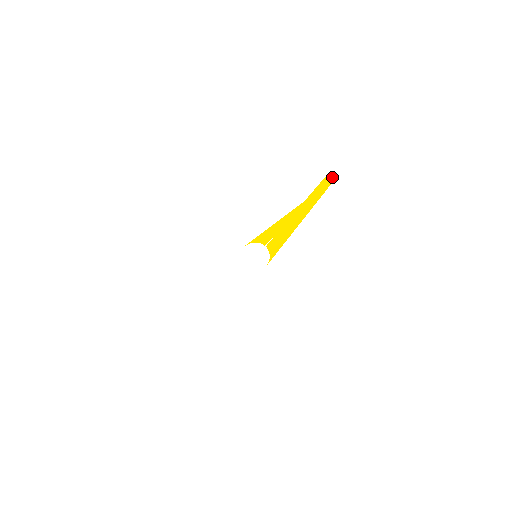
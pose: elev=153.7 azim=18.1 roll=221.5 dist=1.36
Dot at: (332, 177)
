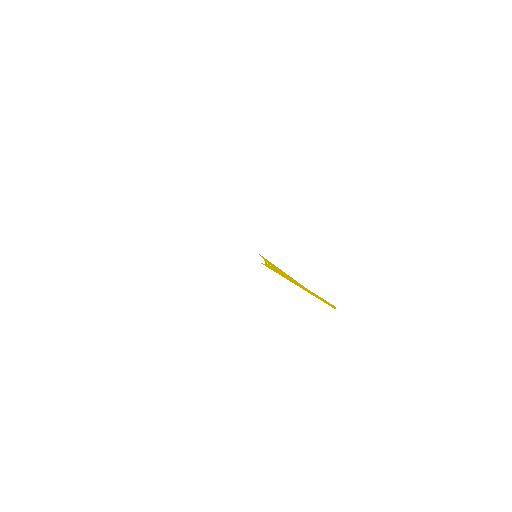
Dot at: (333, 307)
